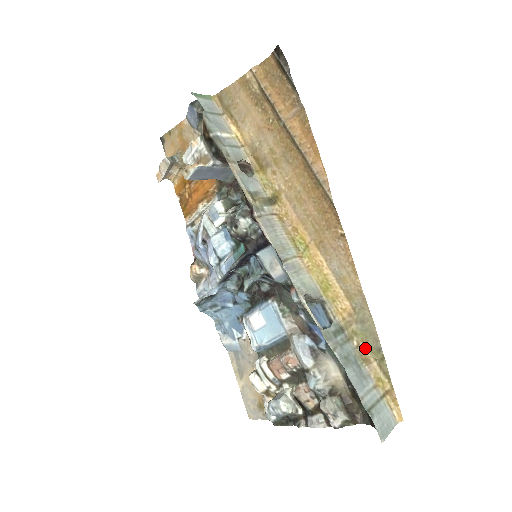
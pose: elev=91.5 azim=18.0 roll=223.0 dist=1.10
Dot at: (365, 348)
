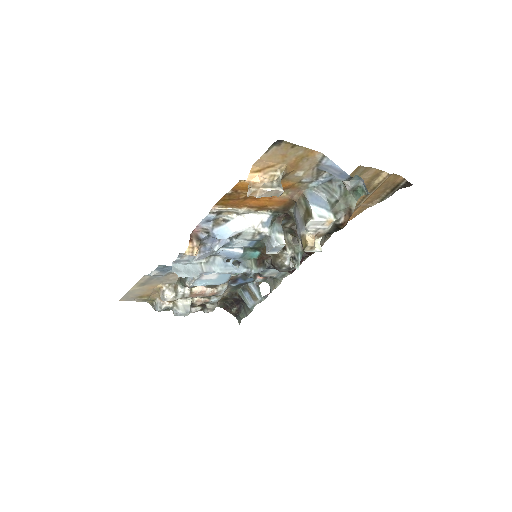
Dot at: occluded
